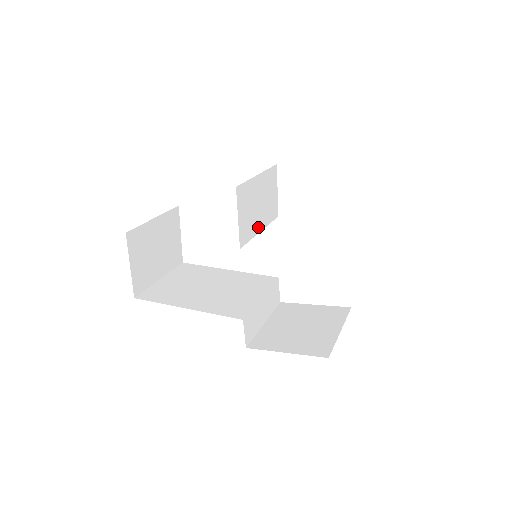
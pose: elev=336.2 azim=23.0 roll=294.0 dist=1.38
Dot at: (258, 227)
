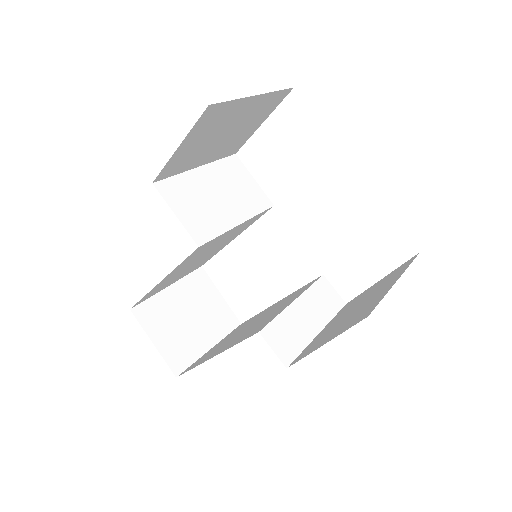
Dot at: (231, 220)
